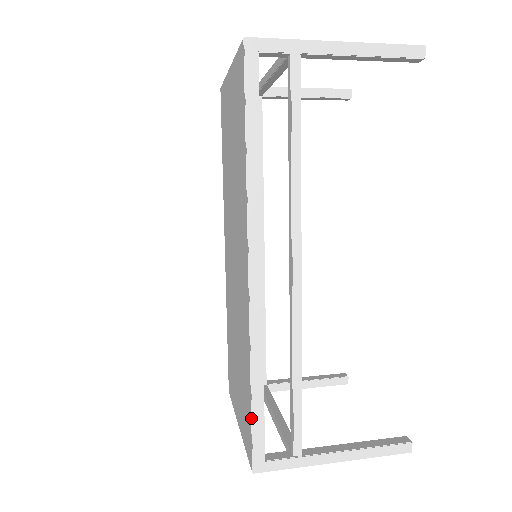
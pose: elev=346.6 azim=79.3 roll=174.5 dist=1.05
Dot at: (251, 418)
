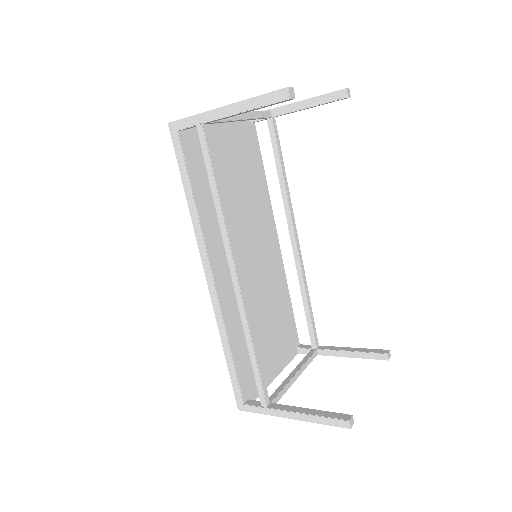
Dot at: (229, 374)
